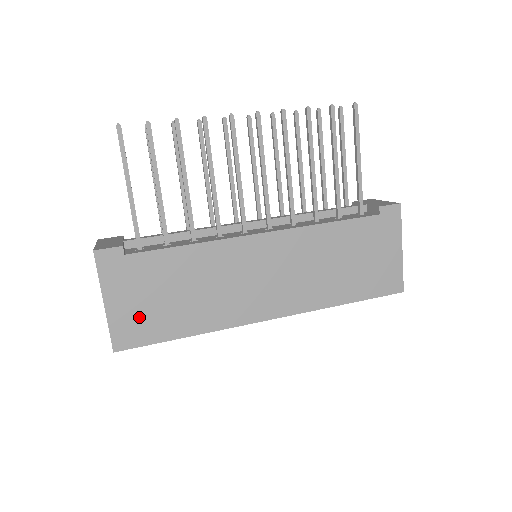
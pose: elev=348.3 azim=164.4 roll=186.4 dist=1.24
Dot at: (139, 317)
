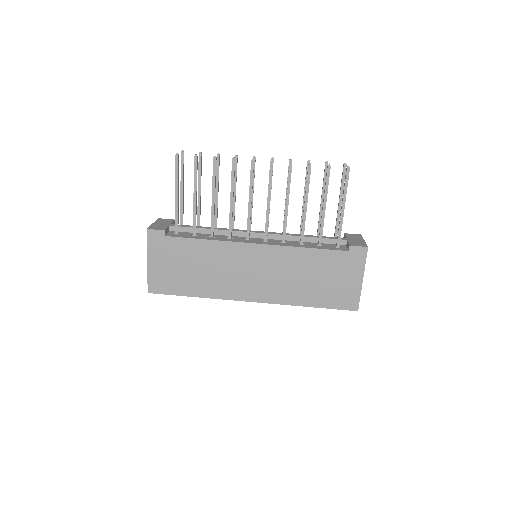
Dot at: (167, 276)
